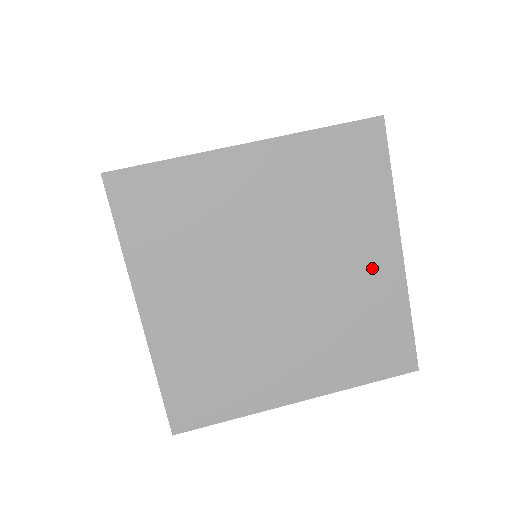
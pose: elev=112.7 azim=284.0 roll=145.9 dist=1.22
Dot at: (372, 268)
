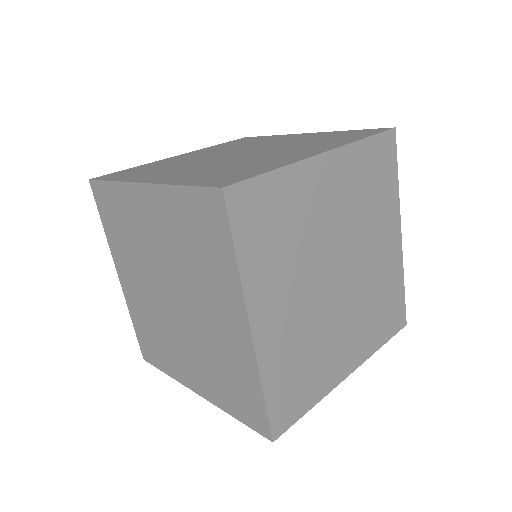
Dot at: occluded
